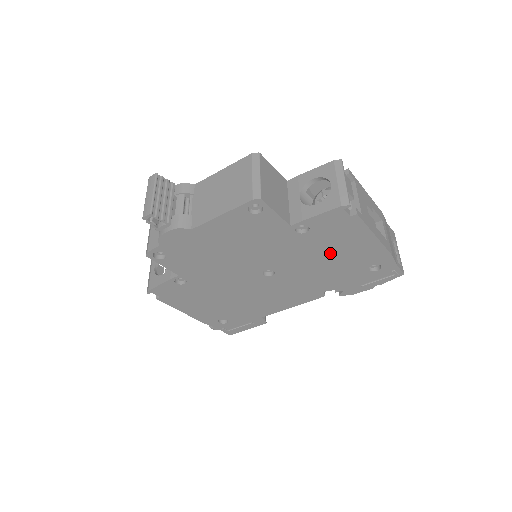
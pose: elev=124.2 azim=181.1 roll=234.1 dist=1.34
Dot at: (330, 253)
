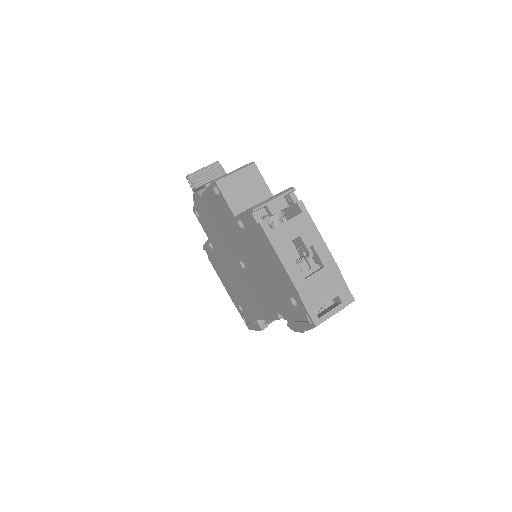
Dot at: (263, 262)
